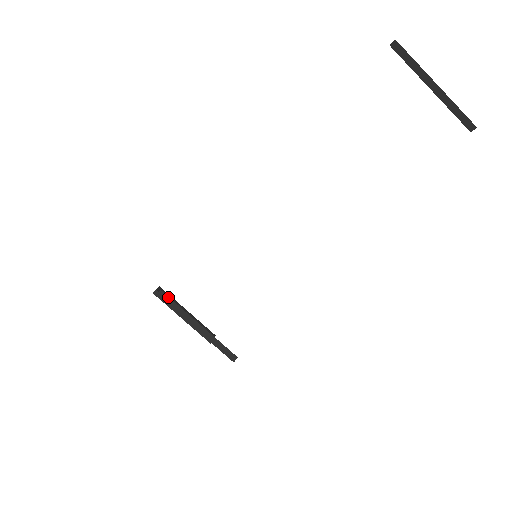
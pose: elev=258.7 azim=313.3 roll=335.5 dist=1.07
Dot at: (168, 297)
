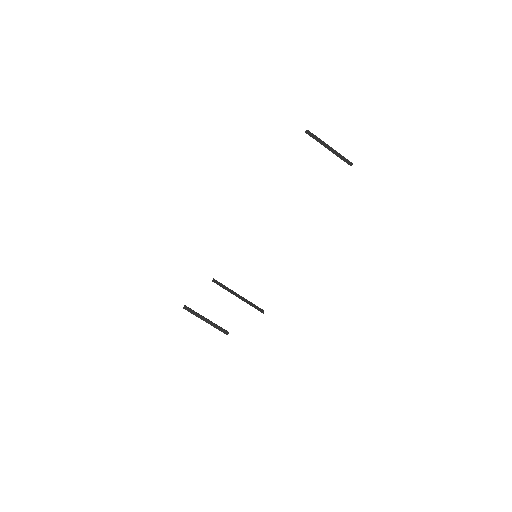
Dot at: (218, 282)
